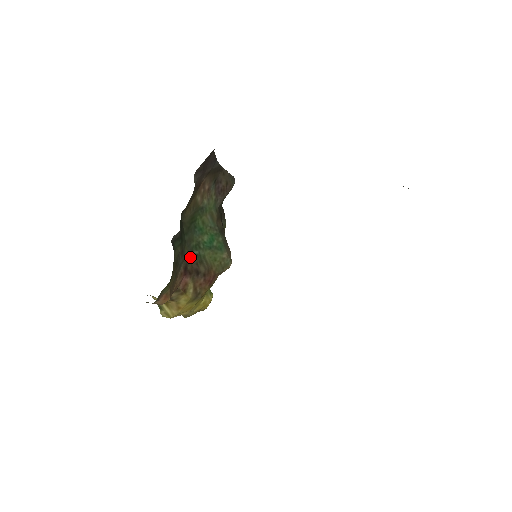
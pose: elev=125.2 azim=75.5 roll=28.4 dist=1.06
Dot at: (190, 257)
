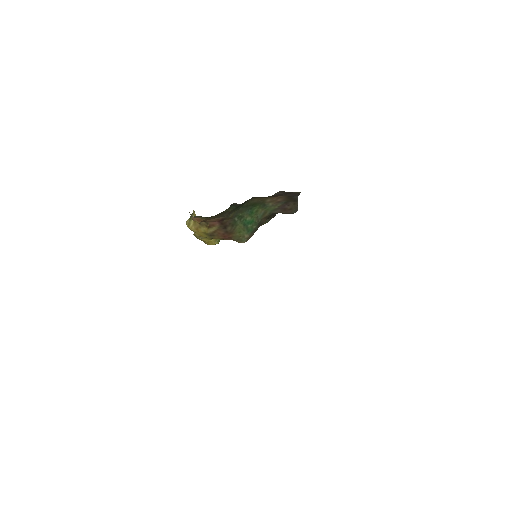
Dot at: (231, 218)
